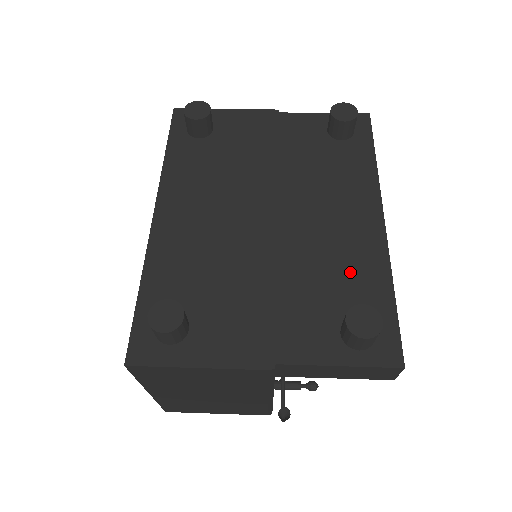
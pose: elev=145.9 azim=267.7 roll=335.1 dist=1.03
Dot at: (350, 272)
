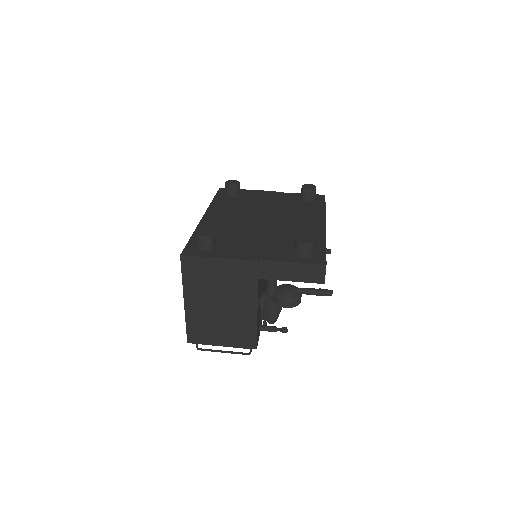
Dot at: occluded
